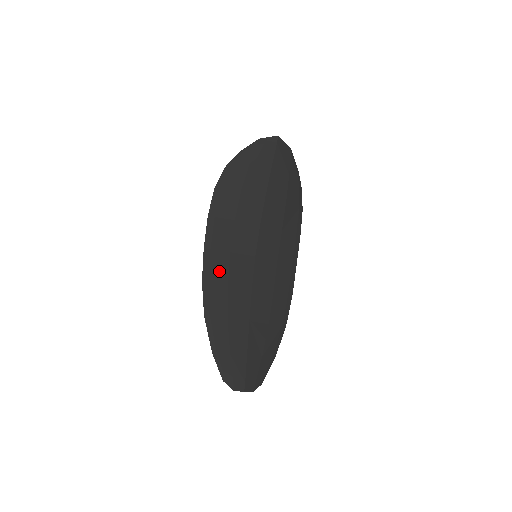
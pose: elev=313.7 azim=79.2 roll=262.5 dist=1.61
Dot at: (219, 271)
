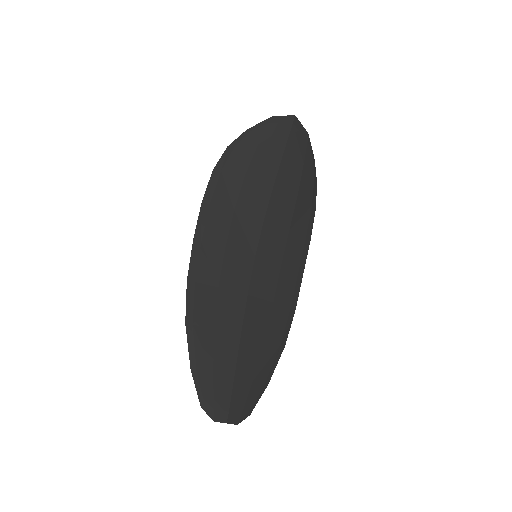
Dot at: (209, 270)
